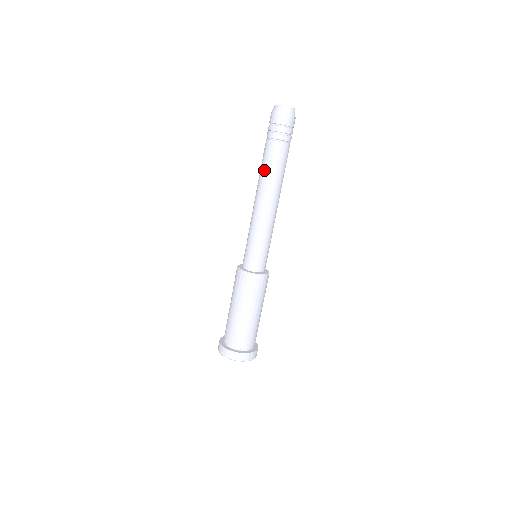
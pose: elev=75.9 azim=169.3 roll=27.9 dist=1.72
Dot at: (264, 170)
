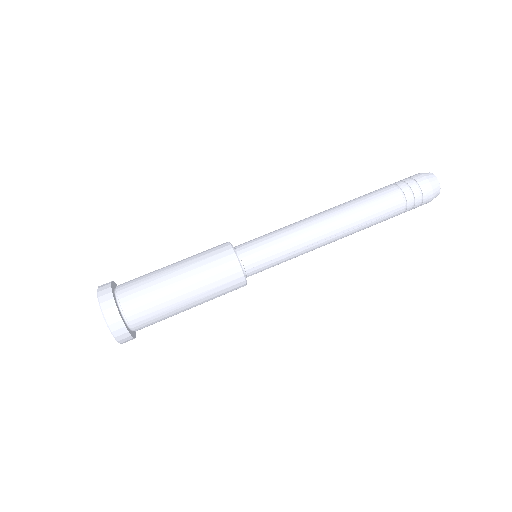
Dot at: (368, 208)
